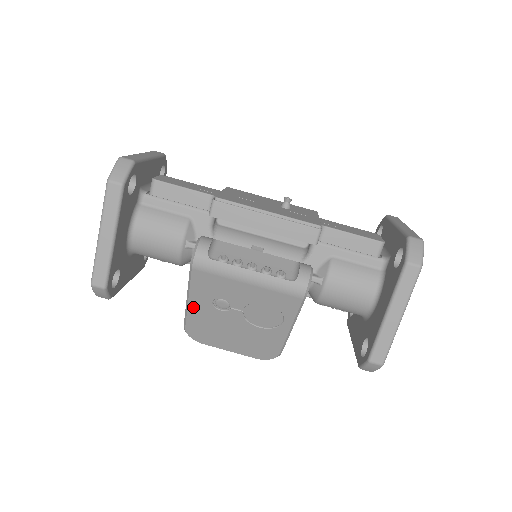
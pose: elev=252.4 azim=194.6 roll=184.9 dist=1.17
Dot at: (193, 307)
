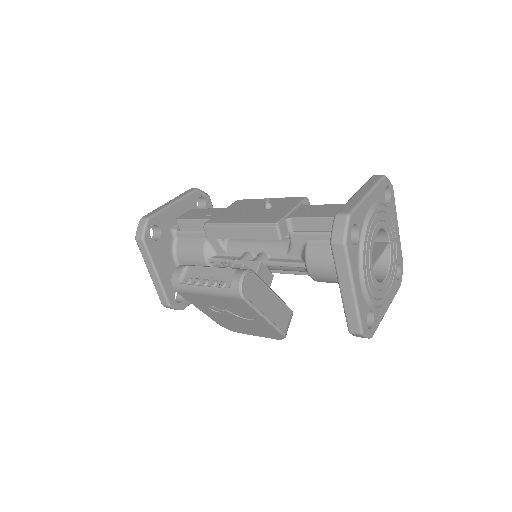
Dot at: (206, 312)
